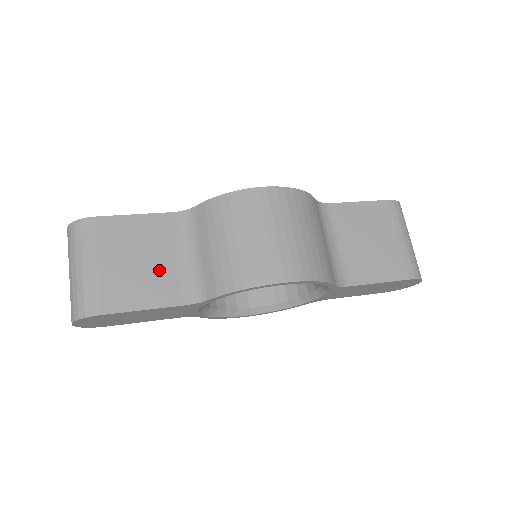
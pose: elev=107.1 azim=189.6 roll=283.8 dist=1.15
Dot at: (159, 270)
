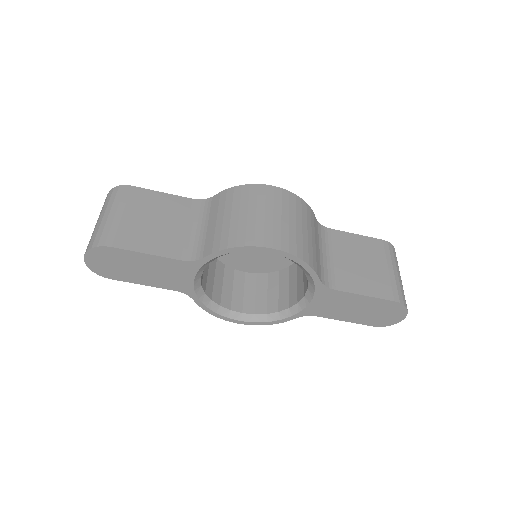
Dot at: (169, 232)
